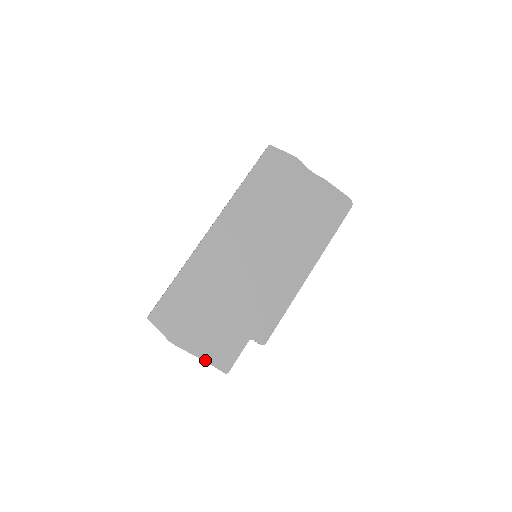
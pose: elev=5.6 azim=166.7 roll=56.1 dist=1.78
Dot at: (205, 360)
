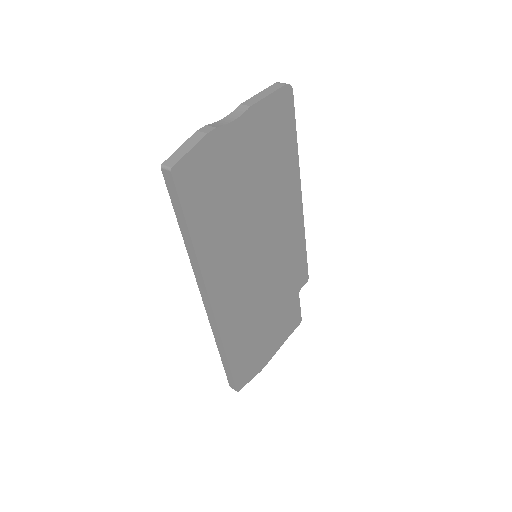
Dot at: occluded
